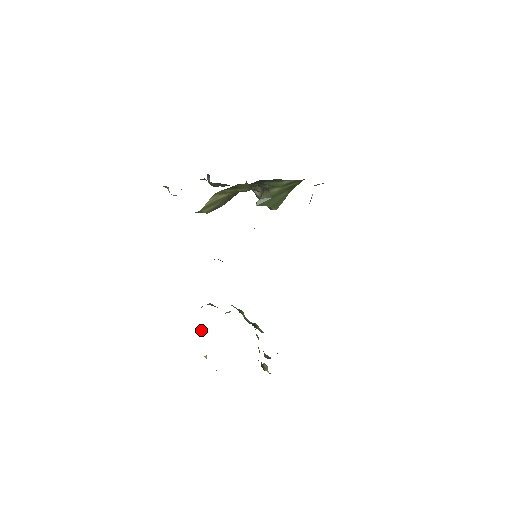
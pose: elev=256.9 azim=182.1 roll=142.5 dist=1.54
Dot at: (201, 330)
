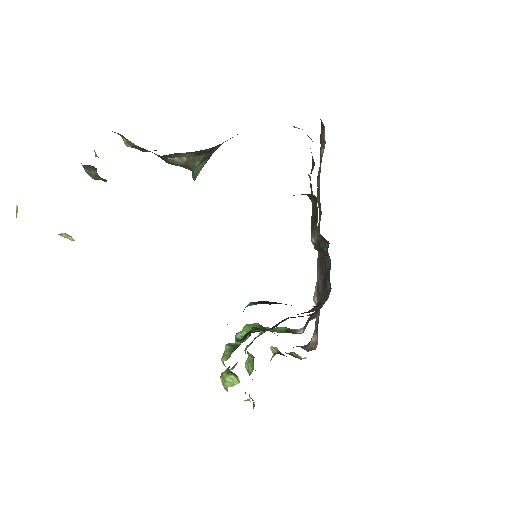
Dot at: (227, 380)
